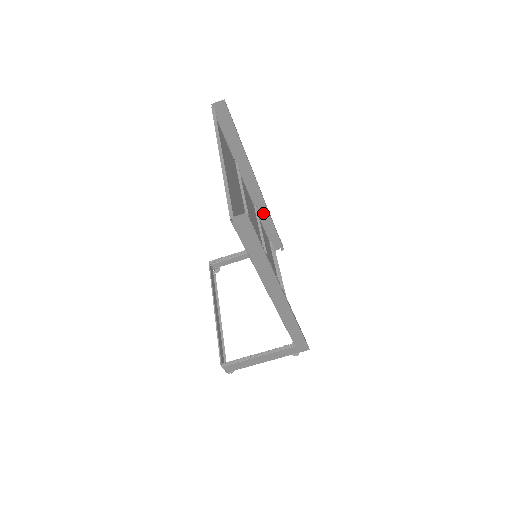
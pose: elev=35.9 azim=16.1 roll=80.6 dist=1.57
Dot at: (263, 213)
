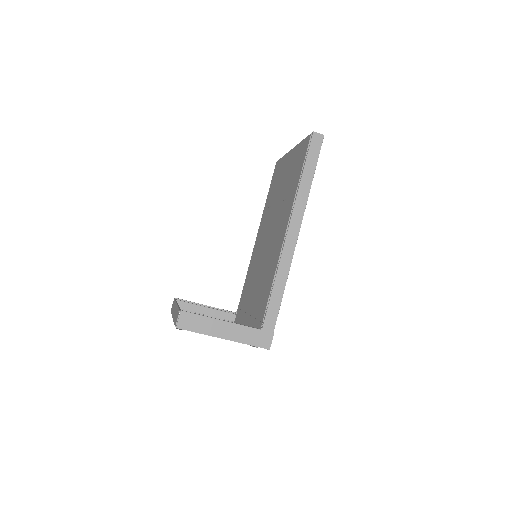
Dot at: occluded
